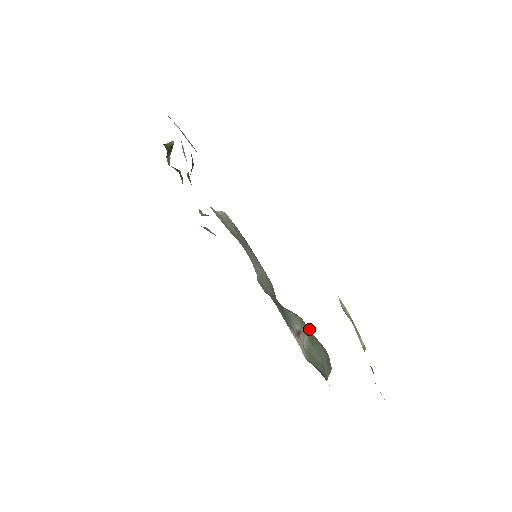
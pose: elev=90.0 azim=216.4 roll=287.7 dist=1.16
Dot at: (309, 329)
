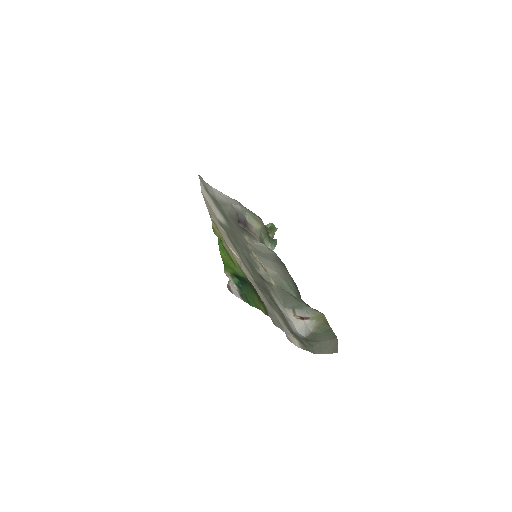
Dot at: occluded
